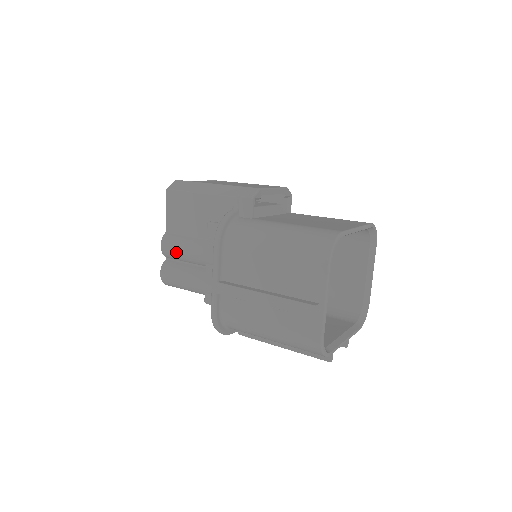
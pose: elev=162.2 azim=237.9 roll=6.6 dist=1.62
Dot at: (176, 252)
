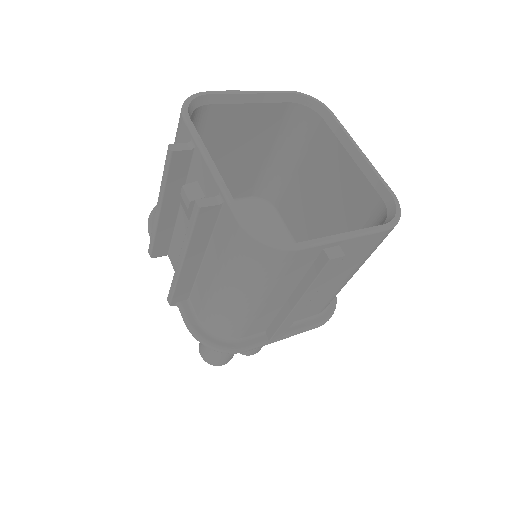
Dot at: occluded
